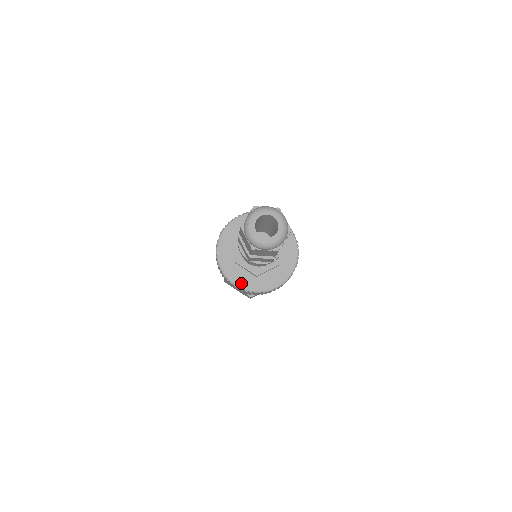
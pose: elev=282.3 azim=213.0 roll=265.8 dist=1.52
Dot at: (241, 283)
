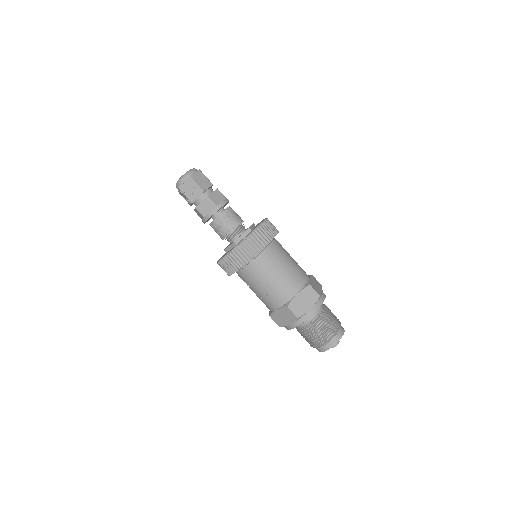
Dot at: (226, 254)
